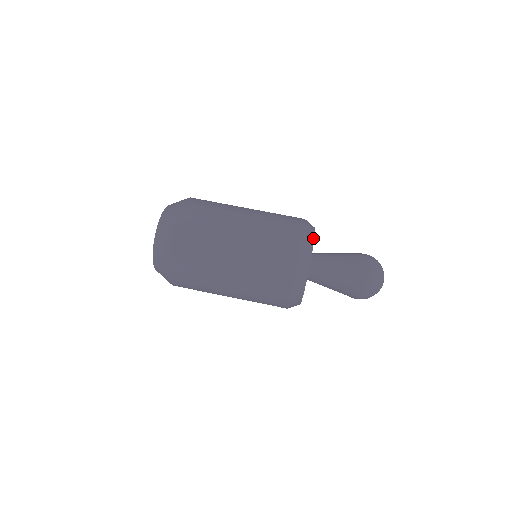
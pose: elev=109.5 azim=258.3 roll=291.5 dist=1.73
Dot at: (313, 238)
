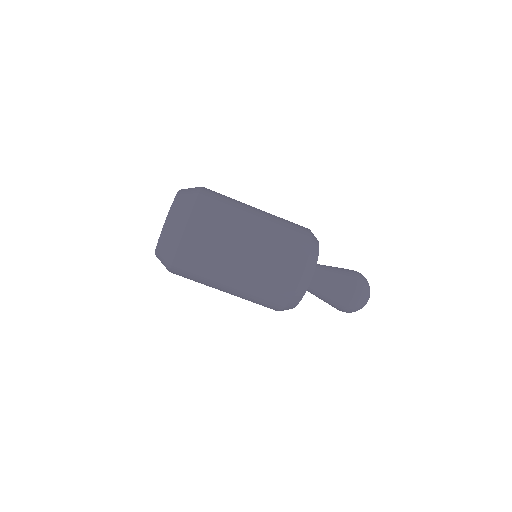
Dot at: (318, 245)
